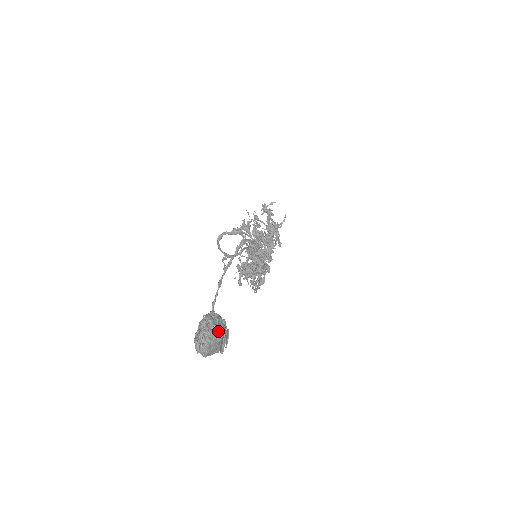
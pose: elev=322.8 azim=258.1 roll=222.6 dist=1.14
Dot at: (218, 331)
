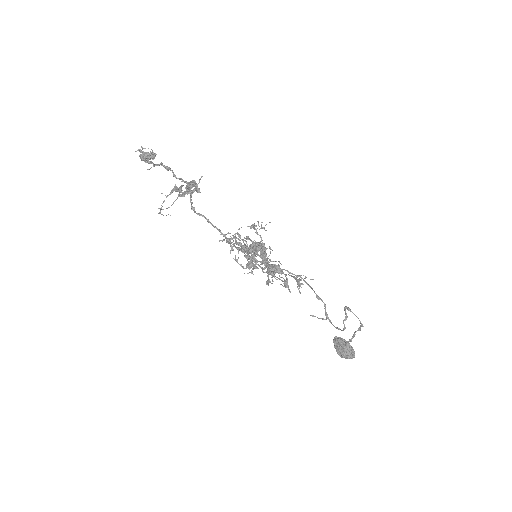
Dot at: (353, 349)
